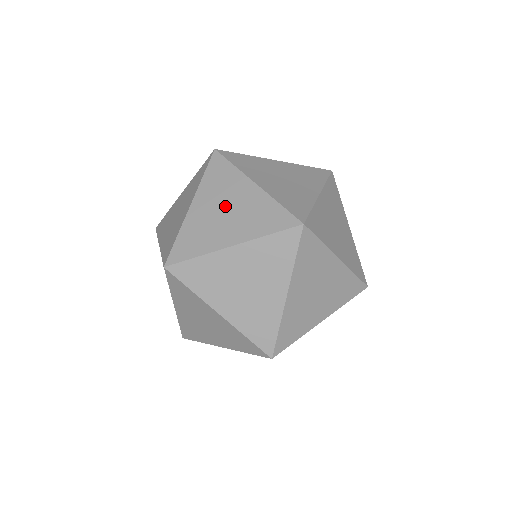
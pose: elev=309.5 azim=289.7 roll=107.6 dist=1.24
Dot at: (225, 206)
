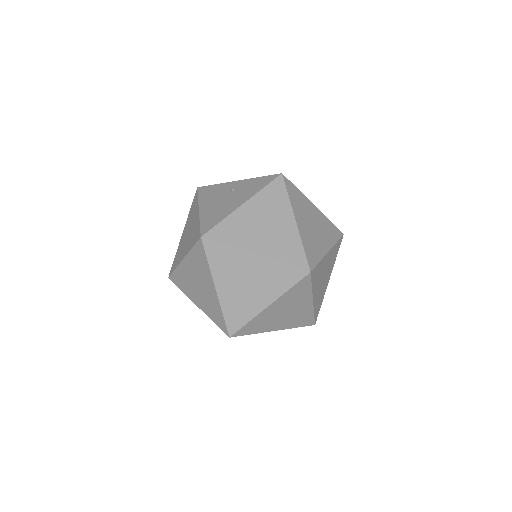
Dot at: (244, 280)
